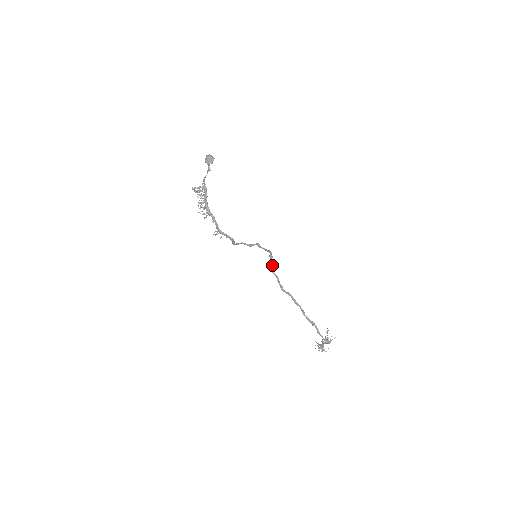
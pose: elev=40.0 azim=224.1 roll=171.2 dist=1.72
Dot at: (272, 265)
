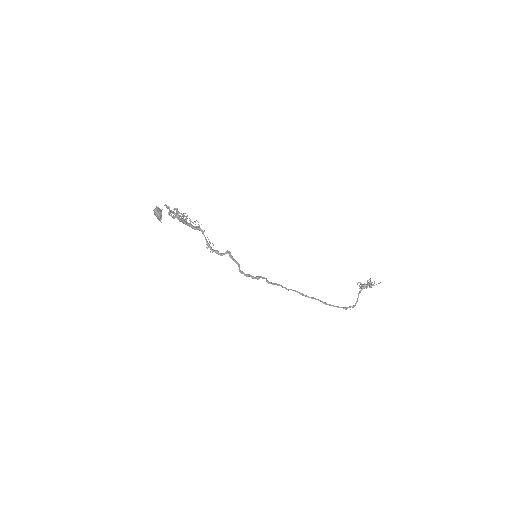
Dot at: occluded
